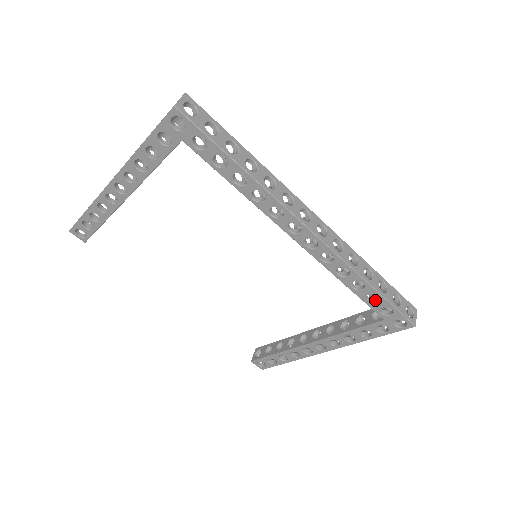
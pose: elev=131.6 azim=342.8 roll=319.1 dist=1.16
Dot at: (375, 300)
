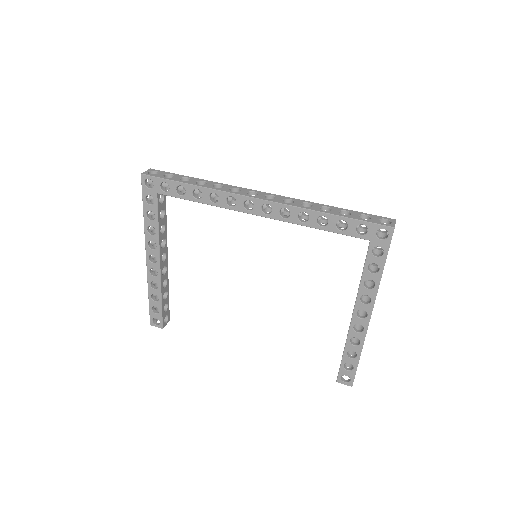
Dot at: (347, 227)
